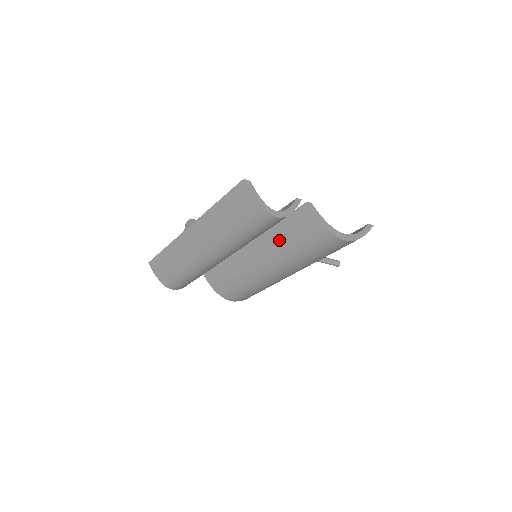
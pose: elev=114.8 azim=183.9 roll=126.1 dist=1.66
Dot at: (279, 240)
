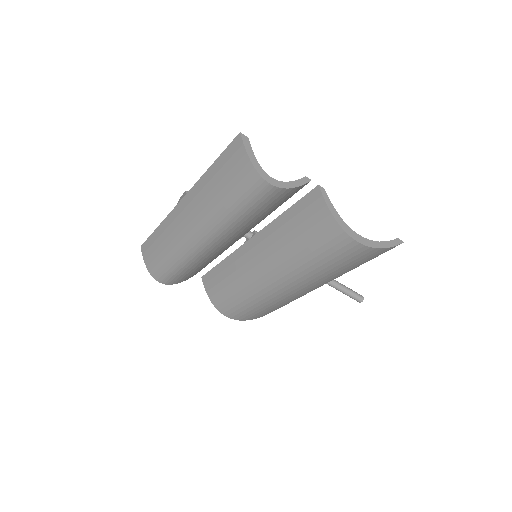
Dot at: (282, 235)
